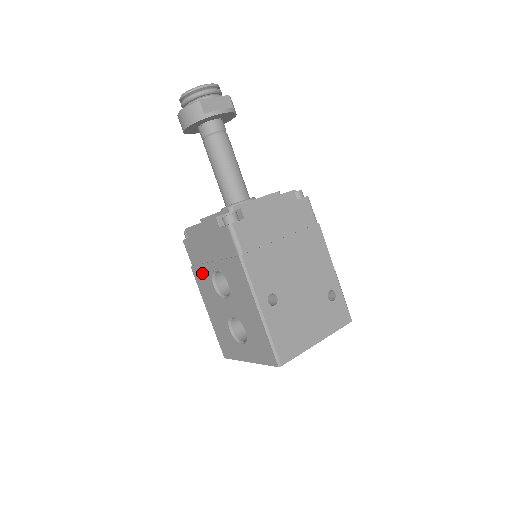
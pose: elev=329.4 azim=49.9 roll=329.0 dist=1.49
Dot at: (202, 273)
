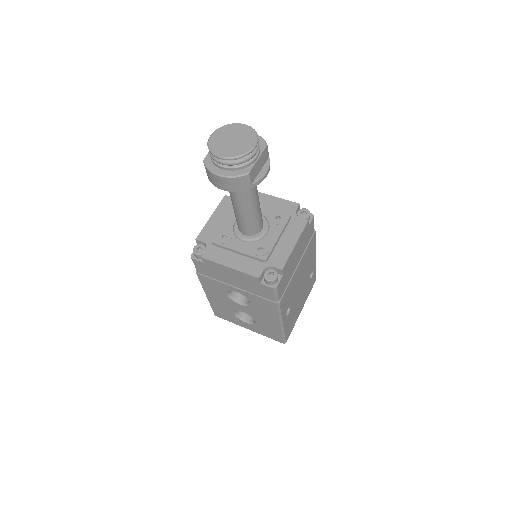
Dot at: (214, 283)
